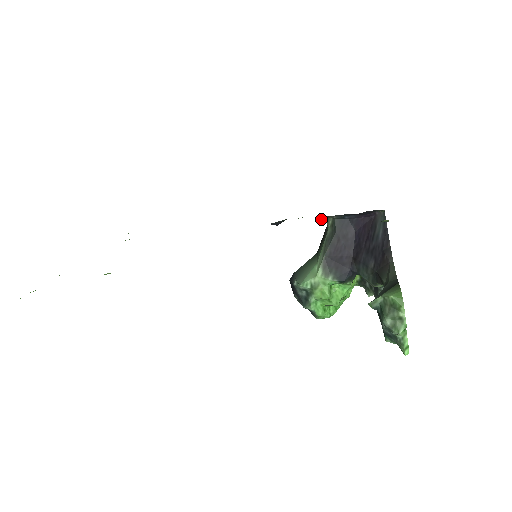
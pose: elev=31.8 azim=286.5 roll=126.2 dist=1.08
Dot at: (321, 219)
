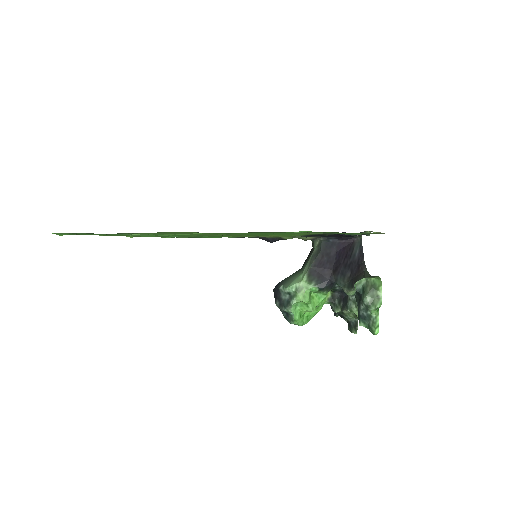
Dot at: (311, 239)
